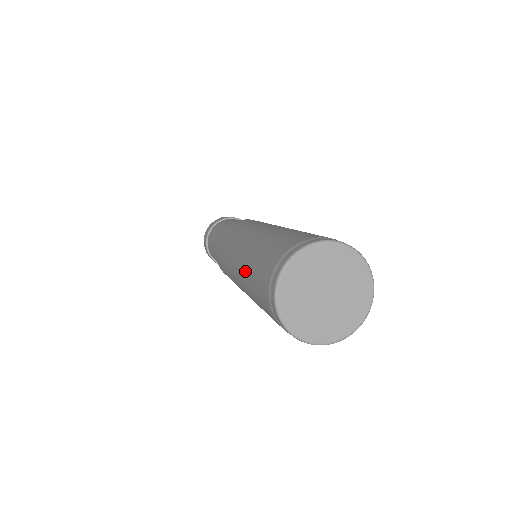
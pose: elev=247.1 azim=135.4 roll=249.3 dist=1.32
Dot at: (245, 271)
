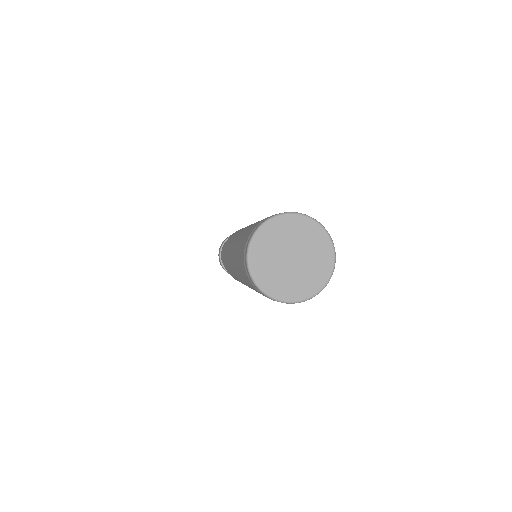
Dot at: (234, 257)
